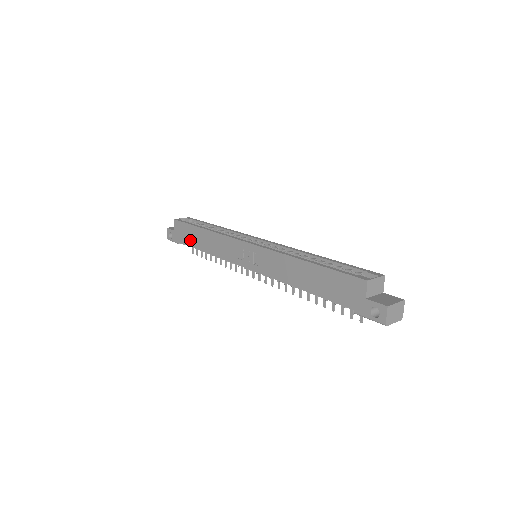
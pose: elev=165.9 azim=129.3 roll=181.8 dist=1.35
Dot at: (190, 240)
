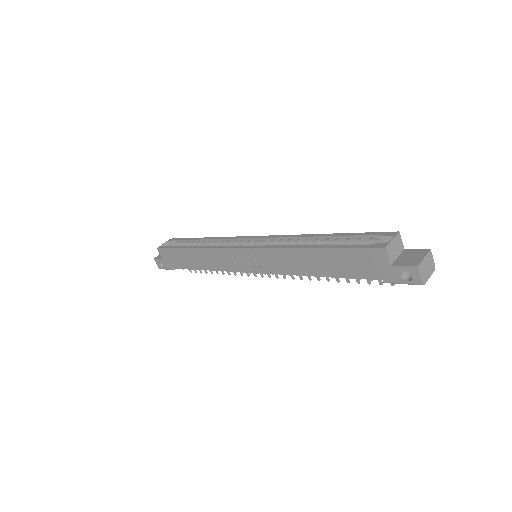
Dot at: (182, 263)
